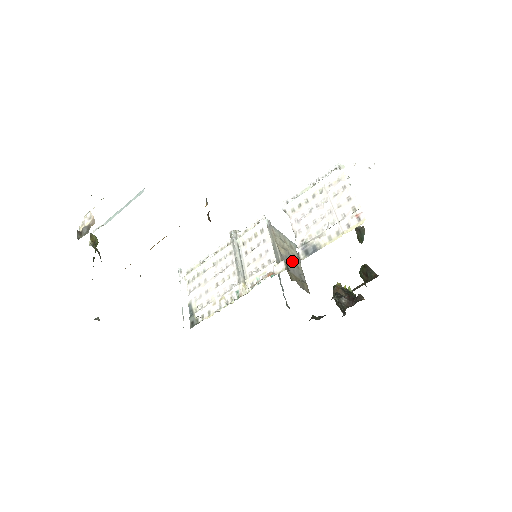
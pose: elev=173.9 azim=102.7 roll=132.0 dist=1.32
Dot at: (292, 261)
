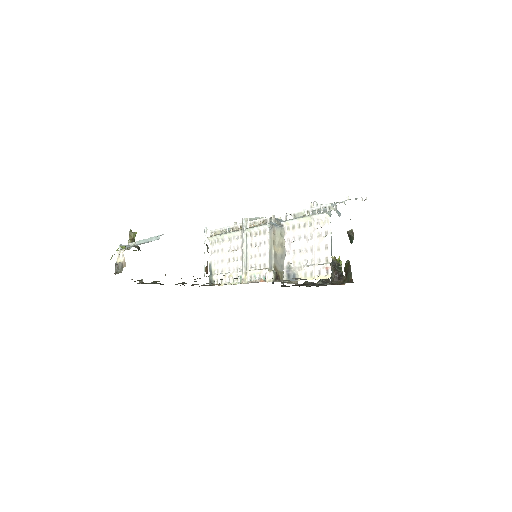
Dot at: occluded
